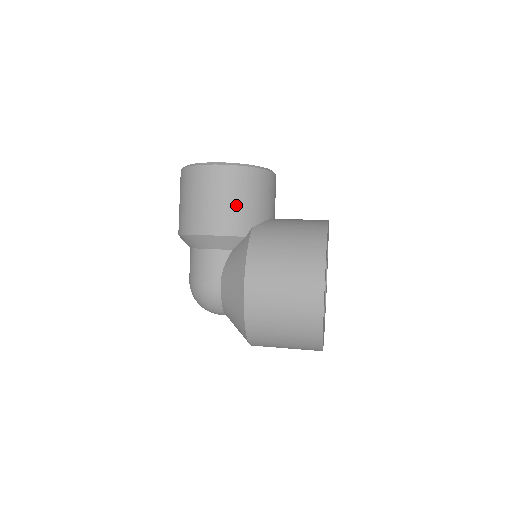
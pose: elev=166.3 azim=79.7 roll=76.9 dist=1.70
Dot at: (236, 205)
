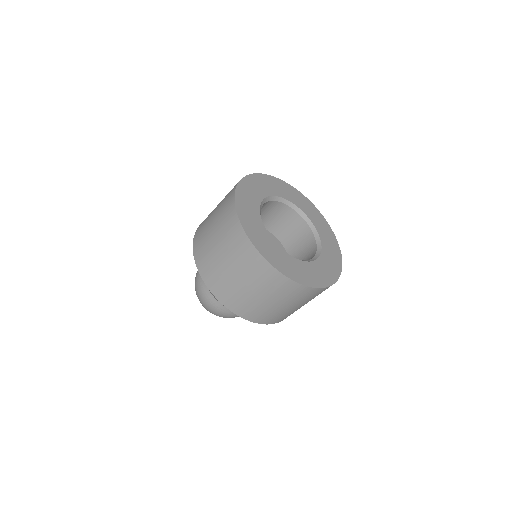
Dot at: occluded
